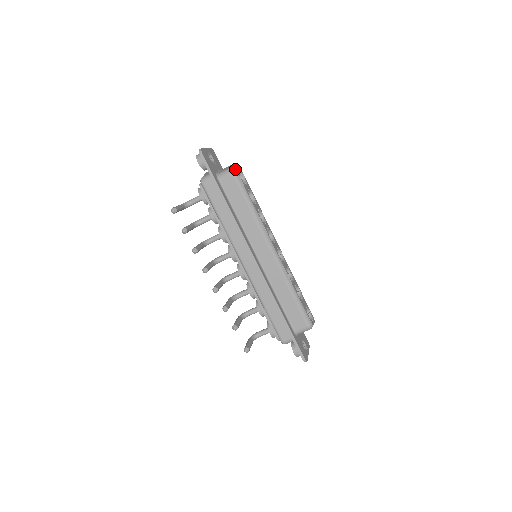
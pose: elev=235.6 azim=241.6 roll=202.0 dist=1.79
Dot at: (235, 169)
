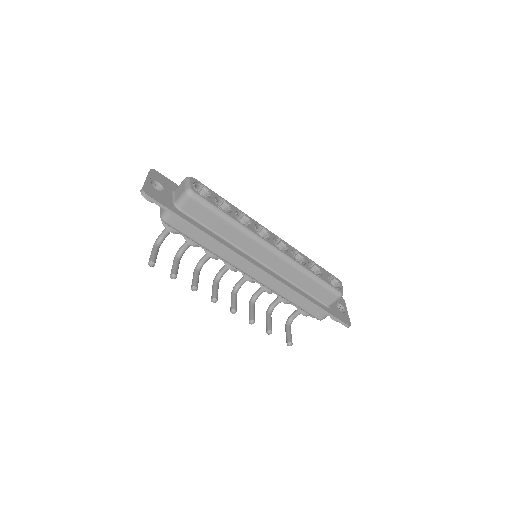
Dot at: (191, 191)
